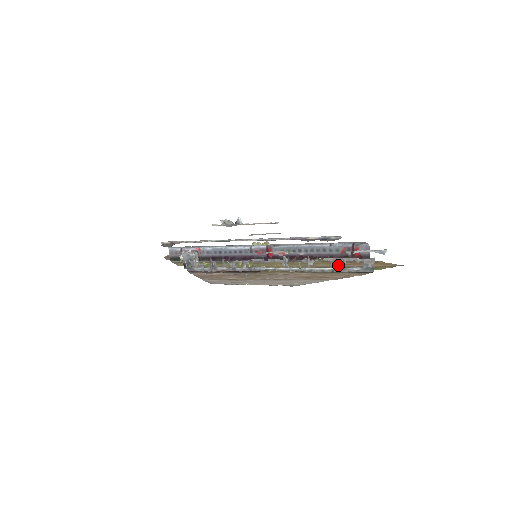
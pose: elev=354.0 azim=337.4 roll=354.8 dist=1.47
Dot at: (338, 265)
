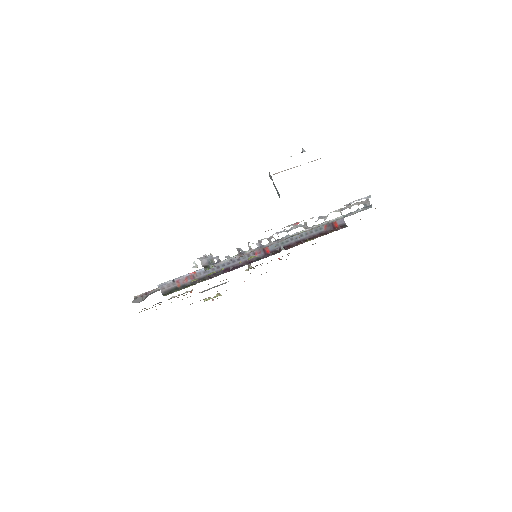
Dot at: occluded
